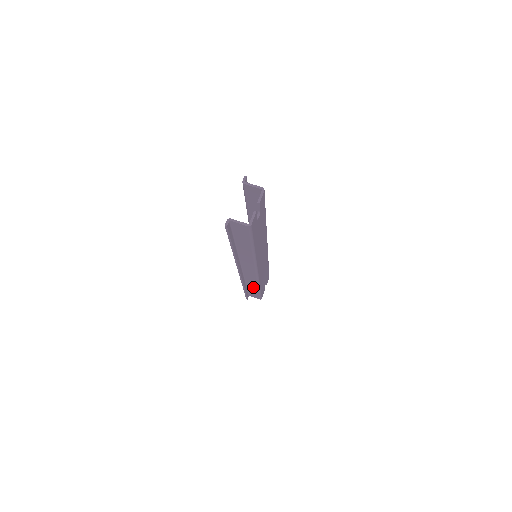
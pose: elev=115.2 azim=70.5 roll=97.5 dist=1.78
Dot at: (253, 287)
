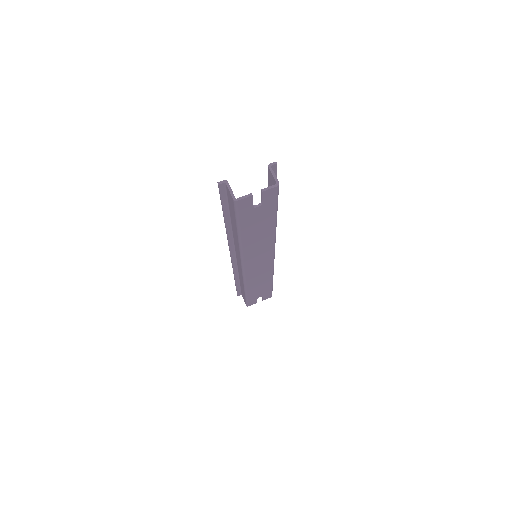
Dot at: (242, 285)
